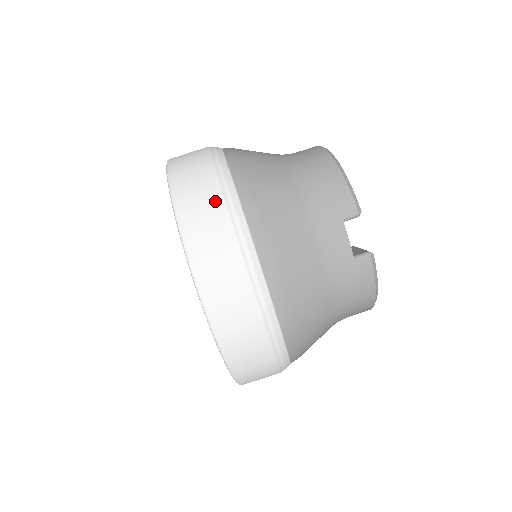
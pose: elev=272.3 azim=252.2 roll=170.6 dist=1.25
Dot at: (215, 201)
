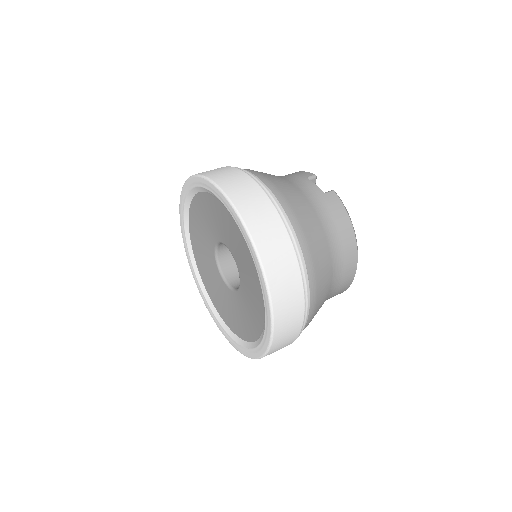
Dot at: occluded
